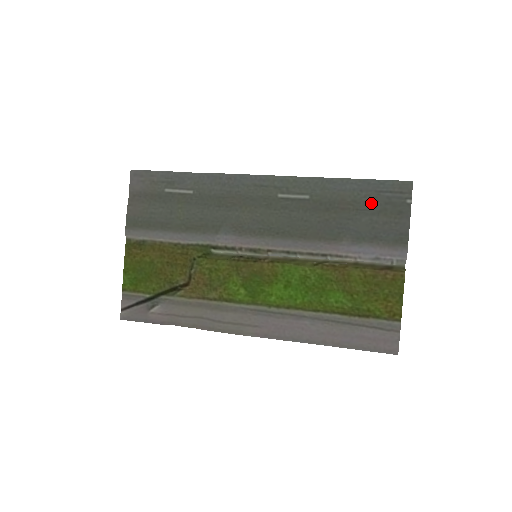
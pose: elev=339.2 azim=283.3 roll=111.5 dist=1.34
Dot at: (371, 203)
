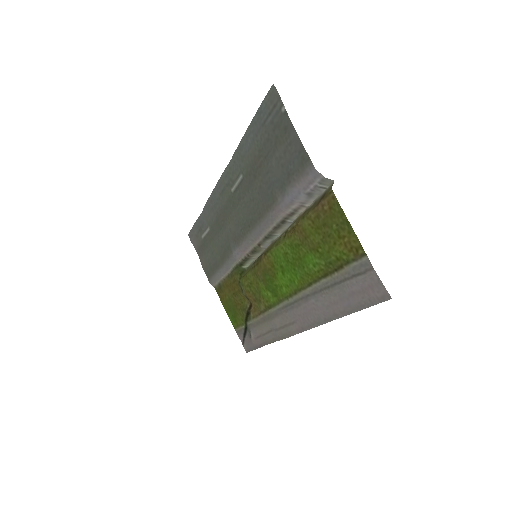
Dot at: (267, 141)
